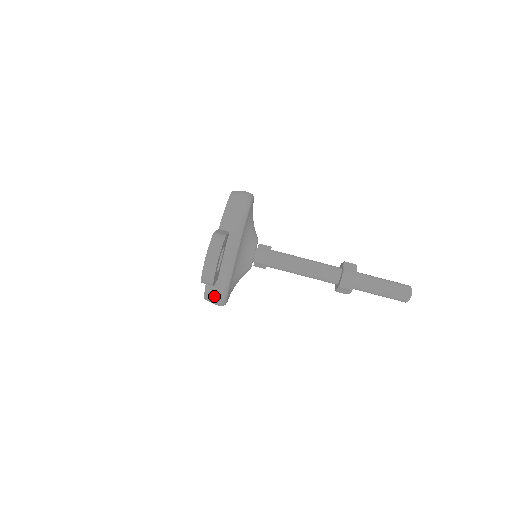
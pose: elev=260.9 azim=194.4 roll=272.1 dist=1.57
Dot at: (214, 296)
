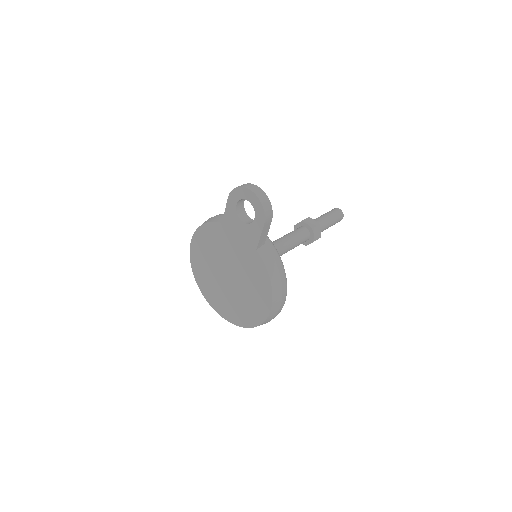
Dot at: (276, 267)
